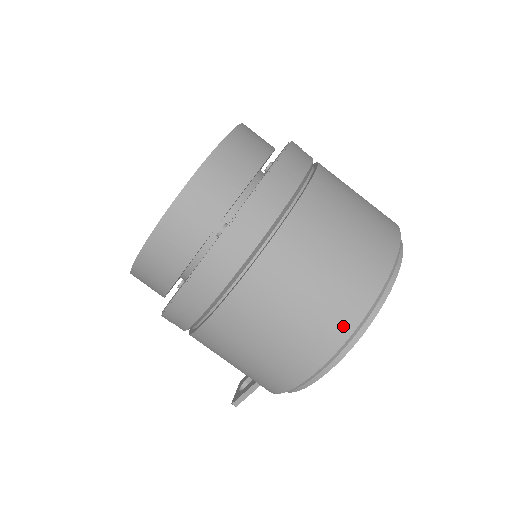
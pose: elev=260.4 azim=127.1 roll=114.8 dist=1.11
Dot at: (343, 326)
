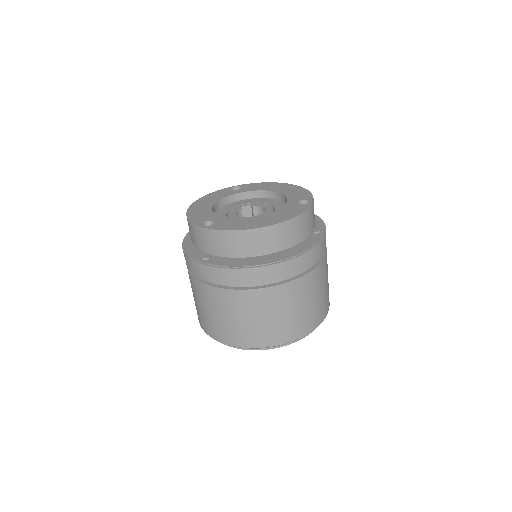
Dot at: (212, 333)
